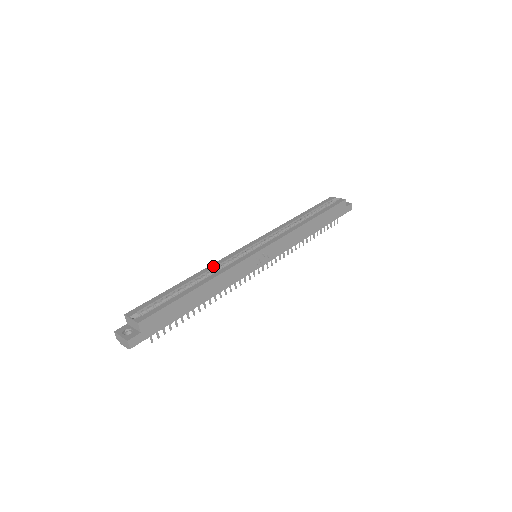
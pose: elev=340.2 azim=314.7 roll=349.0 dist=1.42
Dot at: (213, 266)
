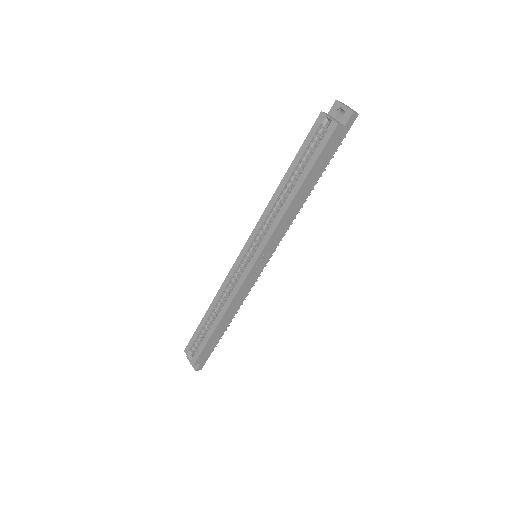
Dot at: (222, 290)
